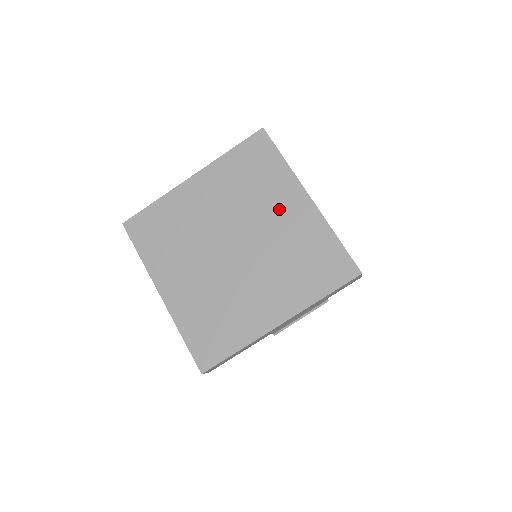
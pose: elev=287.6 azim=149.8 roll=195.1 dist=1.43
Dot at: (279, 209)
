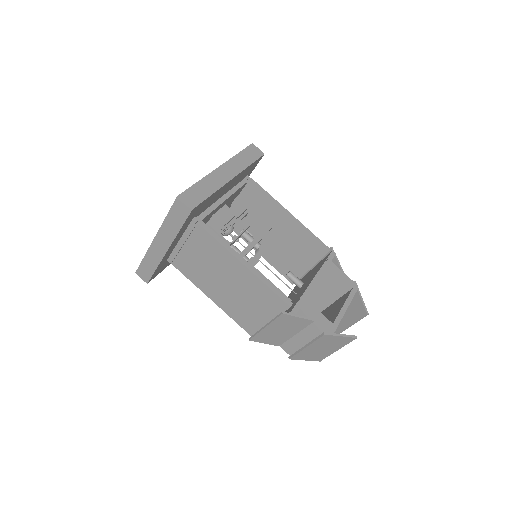
Dot at: occluded
